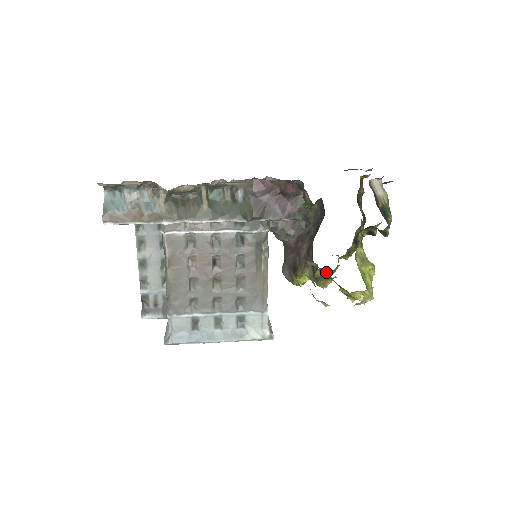
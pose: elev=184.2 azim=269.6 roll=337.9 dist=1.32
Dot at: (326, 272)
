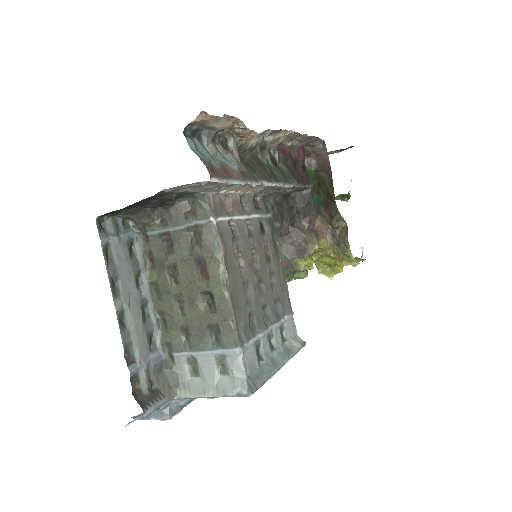
Dot at: occluded
